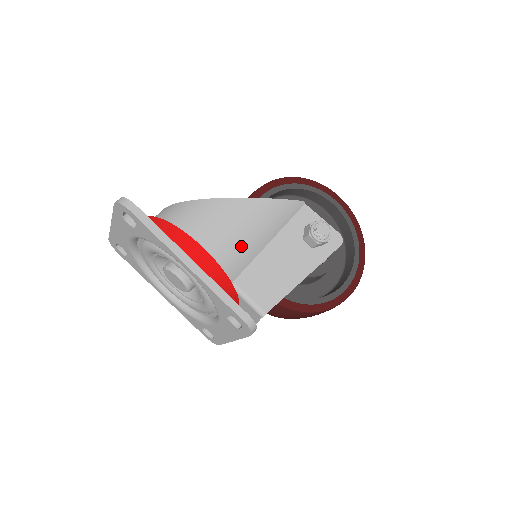
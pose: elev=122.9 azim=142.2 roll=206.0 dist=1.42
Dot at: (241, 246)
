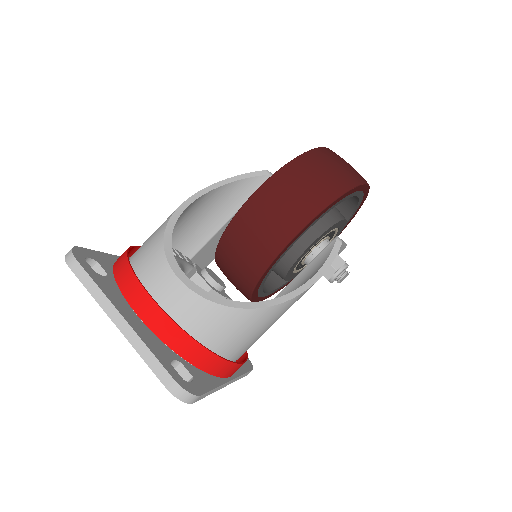
Dot at: occluded
